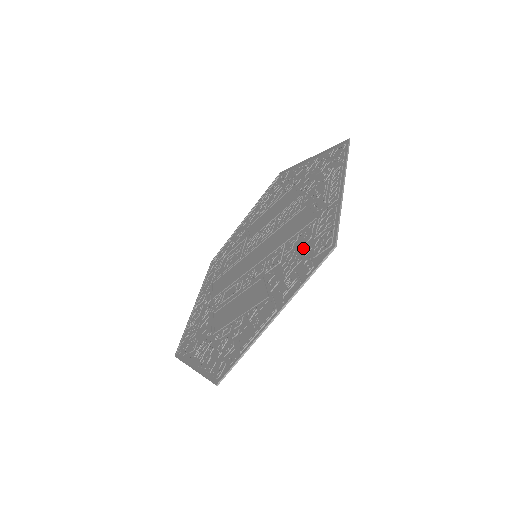
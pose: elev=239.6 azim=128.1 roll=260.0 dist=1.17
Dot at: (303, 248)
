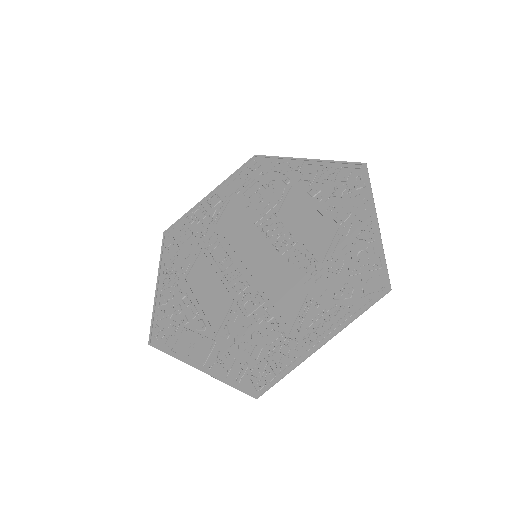
Dot at: (257, 346)
